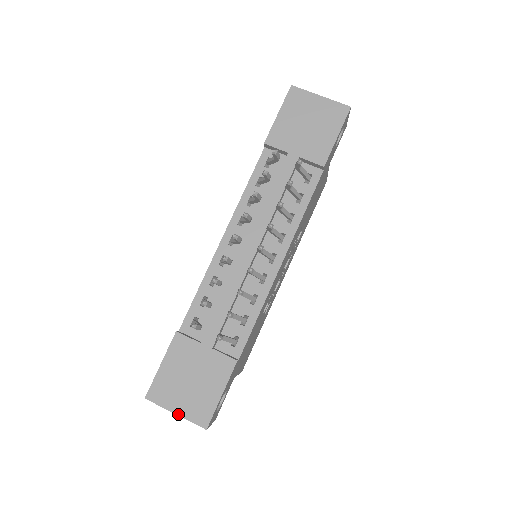
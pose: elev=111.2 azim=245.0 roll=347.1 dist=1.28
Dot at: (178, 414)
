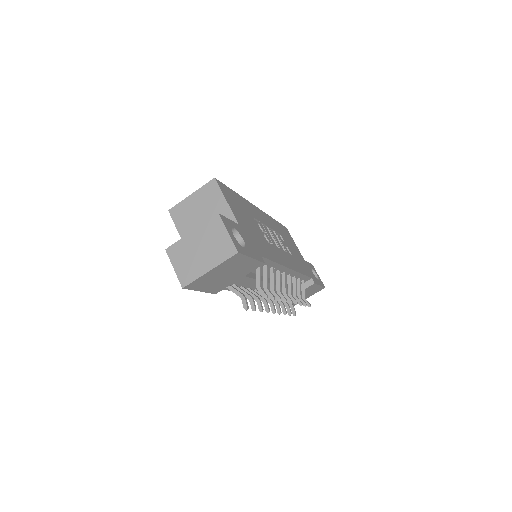
Dot at: occluded
